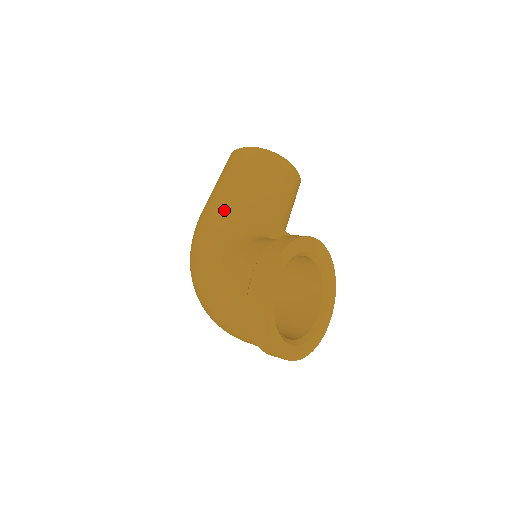
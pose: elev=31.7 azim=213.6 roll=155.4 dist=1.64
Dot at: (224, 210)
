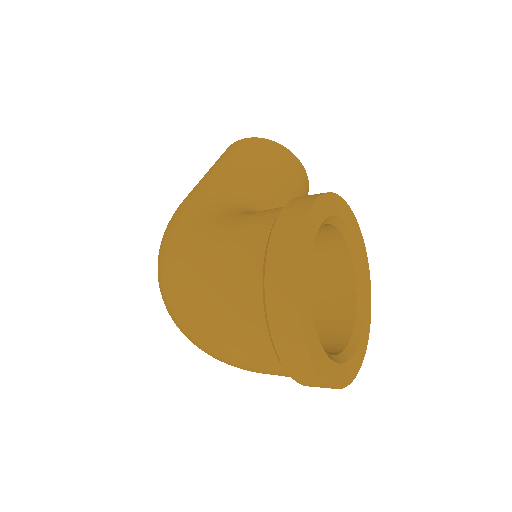
Dot at: (218, 188)
